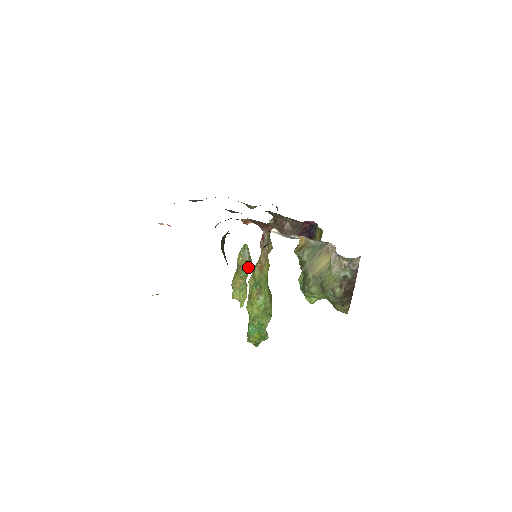
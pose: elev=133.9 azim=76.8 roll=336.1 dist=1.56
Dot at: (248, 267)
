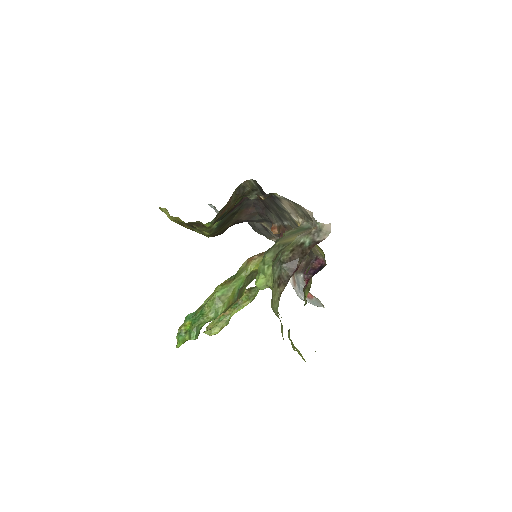
Dot at: (244, 303)
